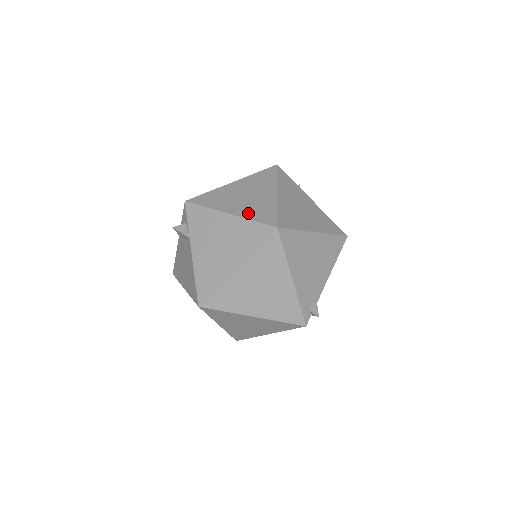
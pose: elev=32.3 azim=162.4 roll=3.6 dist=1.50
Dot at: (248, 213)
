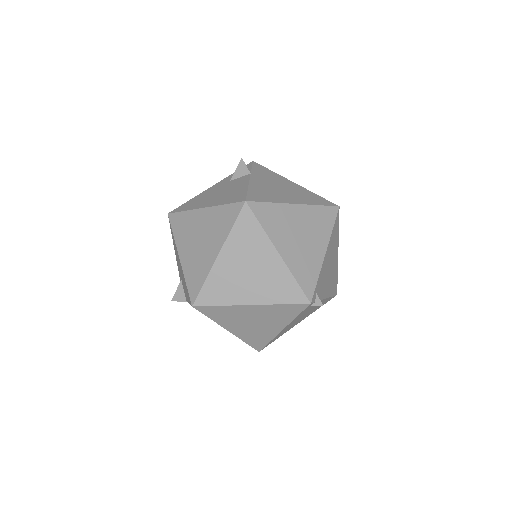
Dot at: occluded
